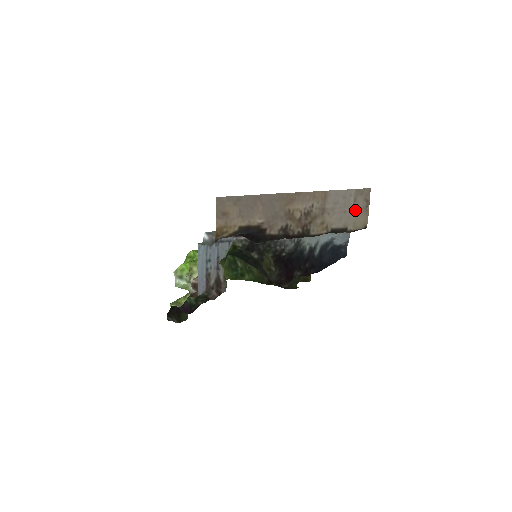
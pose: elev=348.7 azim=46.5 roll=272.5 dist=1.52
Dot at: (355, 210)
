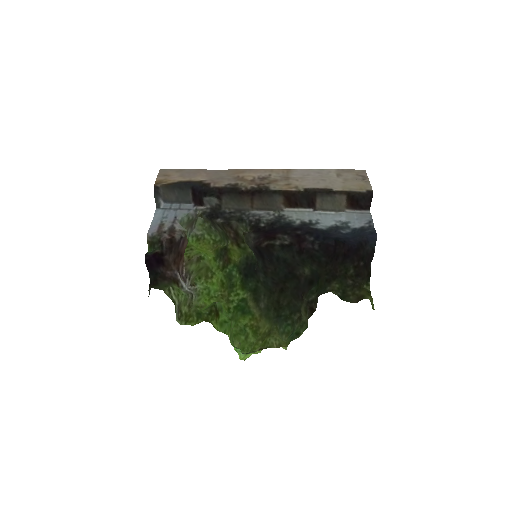
Dot at: (343, 181)
